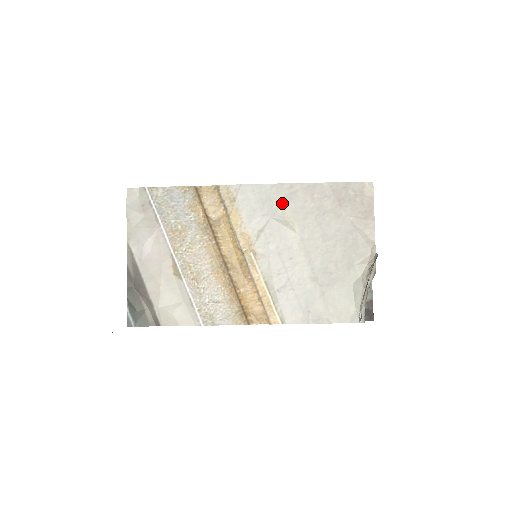
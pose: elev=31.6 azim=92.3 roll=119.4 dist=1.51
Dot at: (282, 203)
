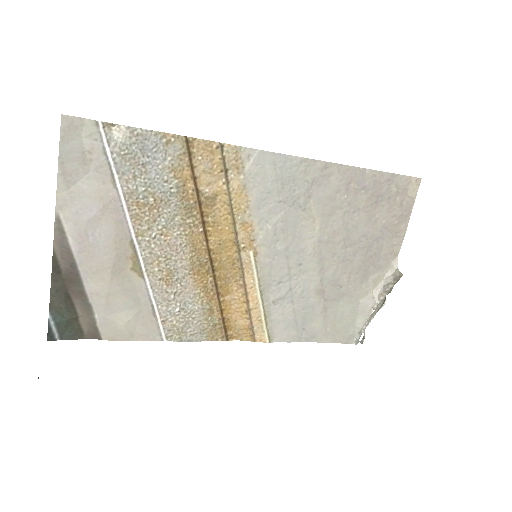
Dot at: (308, 188)
